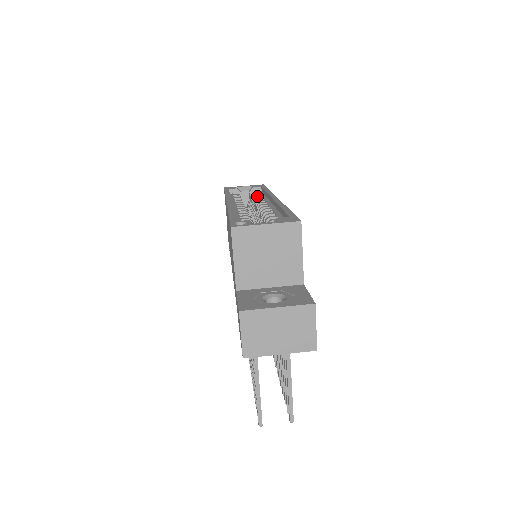
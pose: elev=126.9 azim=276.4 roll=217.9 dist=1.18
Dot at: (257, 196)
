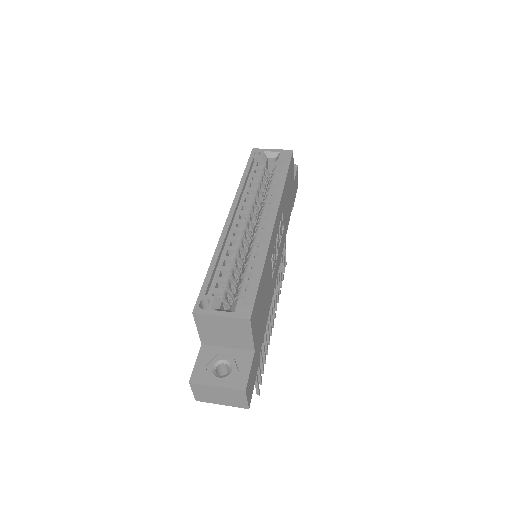
Dot at: (273, 184)
